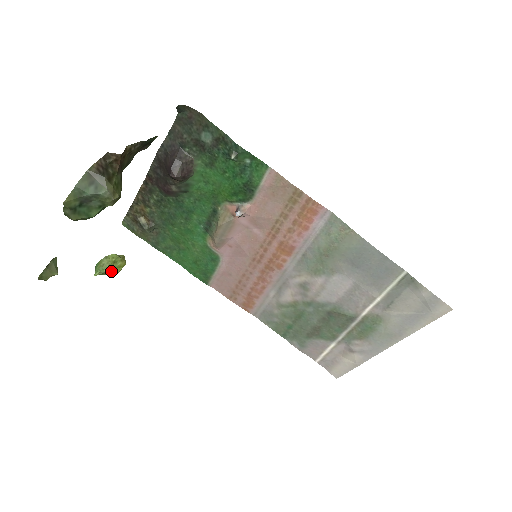
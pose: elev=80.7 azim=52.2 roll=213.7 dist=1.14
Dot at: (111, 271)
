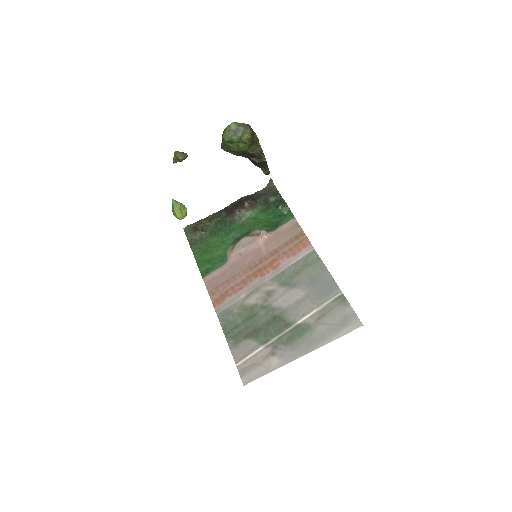
Dot at: (178, 209)
